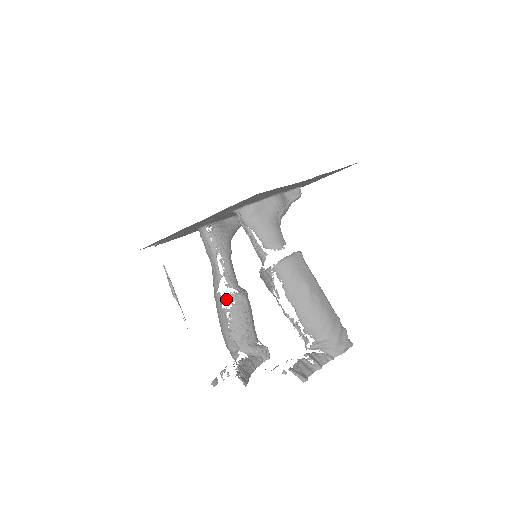
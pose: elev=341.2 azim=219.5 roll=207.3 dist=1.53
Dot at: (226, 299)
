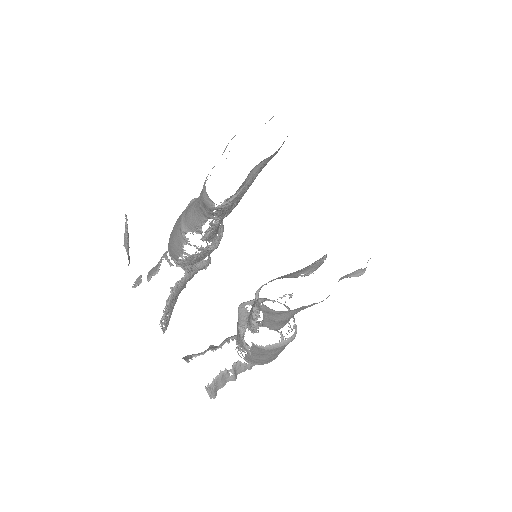
Dot at: occluded
